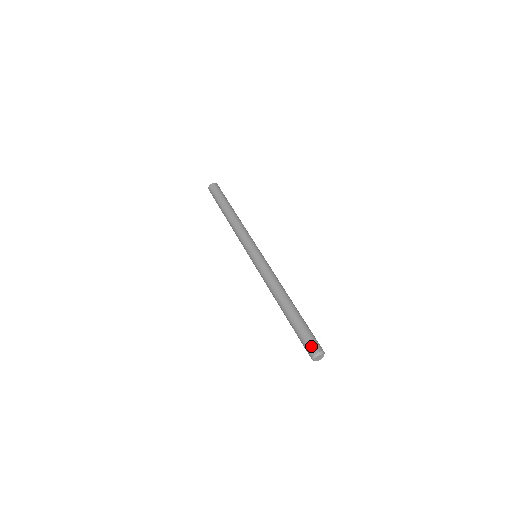
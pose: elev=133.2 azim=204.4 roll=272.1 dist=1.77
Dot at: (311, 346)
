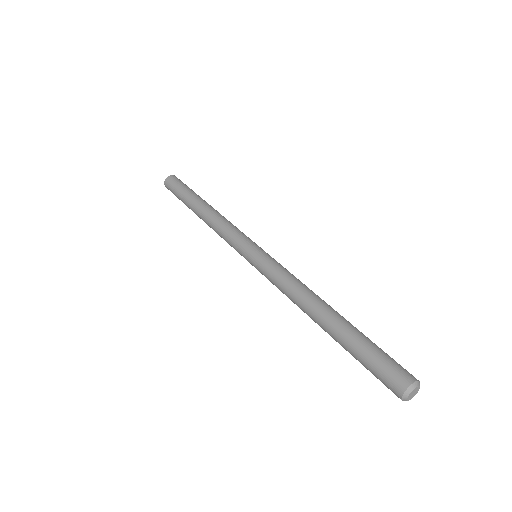
Dot at: (396, 373)
